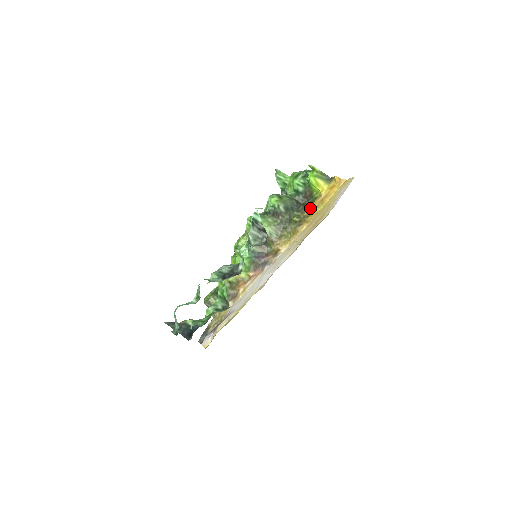
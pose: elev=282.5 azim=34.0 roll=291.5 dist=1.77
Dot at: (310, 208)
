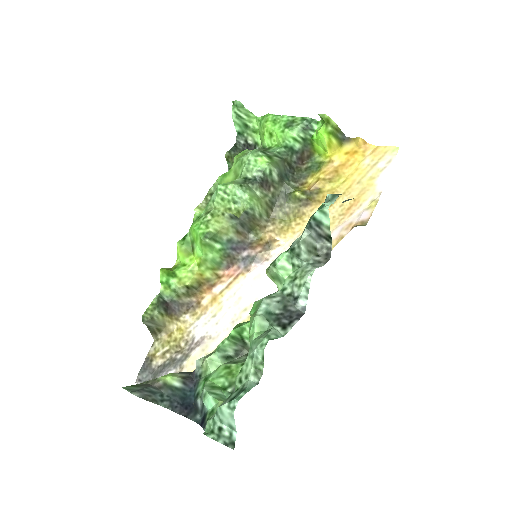
Dot at: (320, 180)
